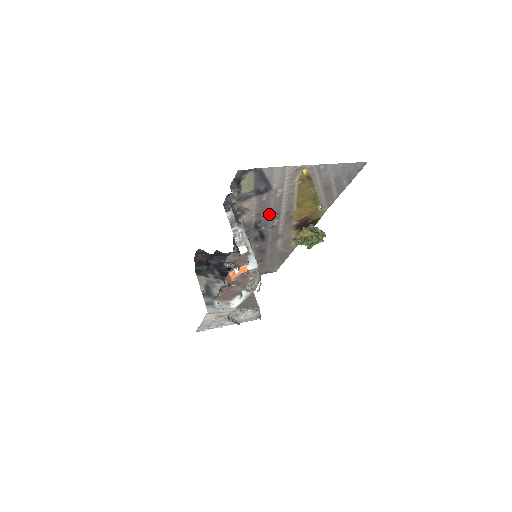
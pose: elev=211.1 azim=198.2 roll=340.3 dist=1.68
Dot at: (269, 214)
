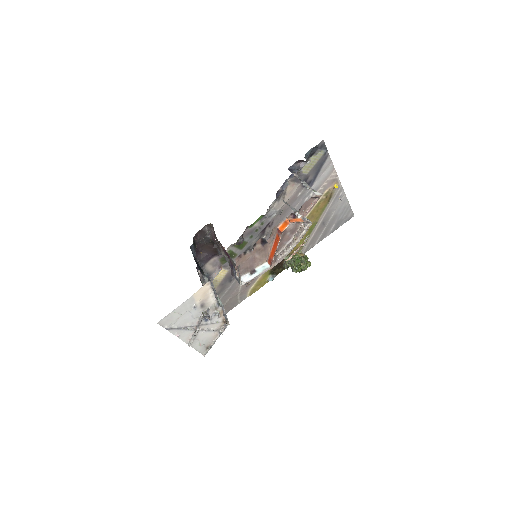
Dot at: (282, 220)
